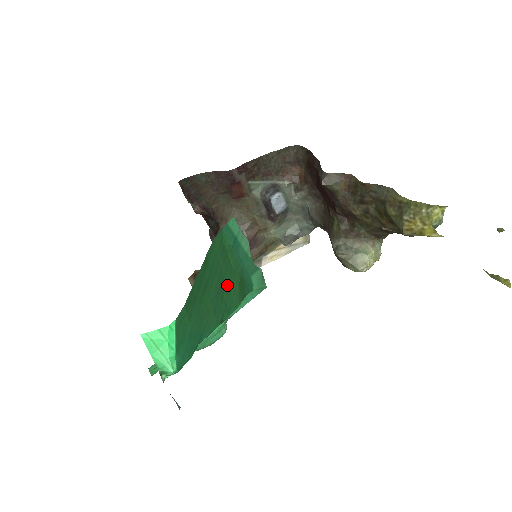
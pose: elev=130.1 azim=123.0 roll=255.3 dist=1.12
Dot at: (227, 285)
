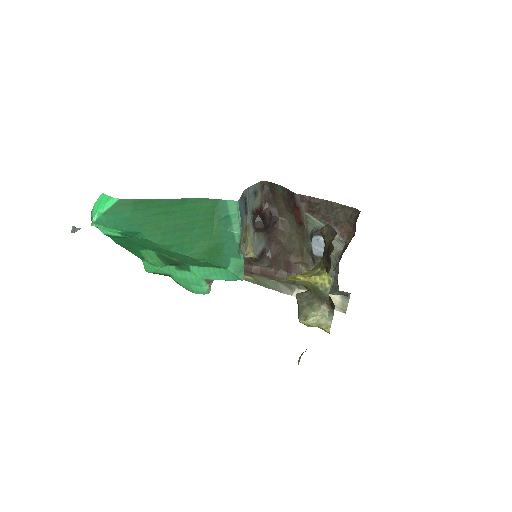
Dot at: (196, 235)
